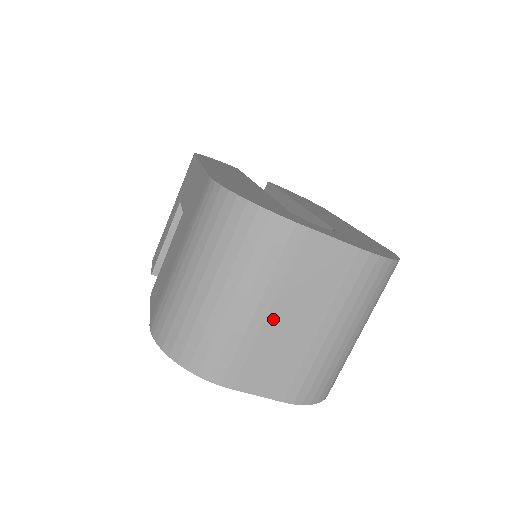
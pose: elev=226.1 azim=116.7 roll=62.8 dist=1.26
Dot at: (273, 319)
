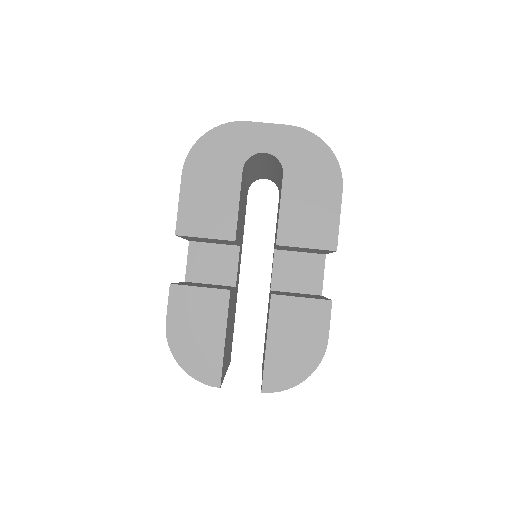
Dot at: occluded
